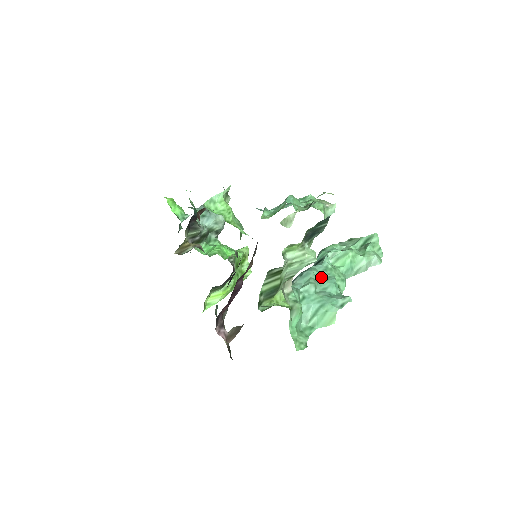
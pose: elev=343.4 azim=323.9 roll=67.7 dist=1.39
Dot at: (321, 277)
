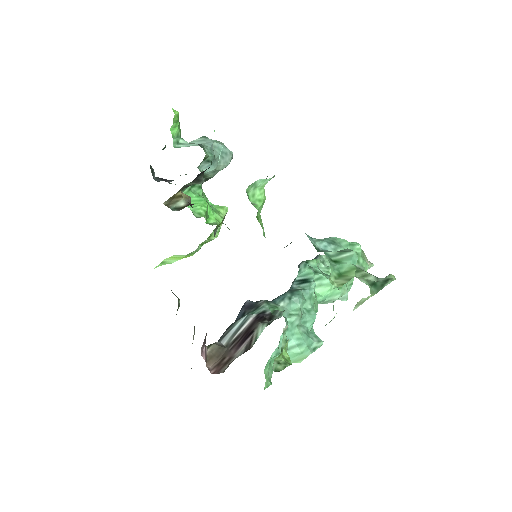
Dot at: (305, 306)
